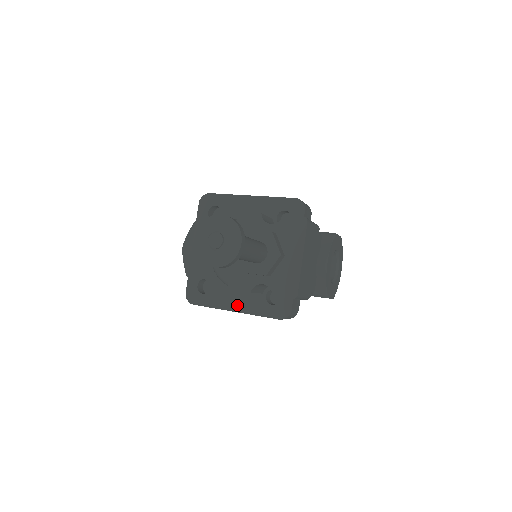
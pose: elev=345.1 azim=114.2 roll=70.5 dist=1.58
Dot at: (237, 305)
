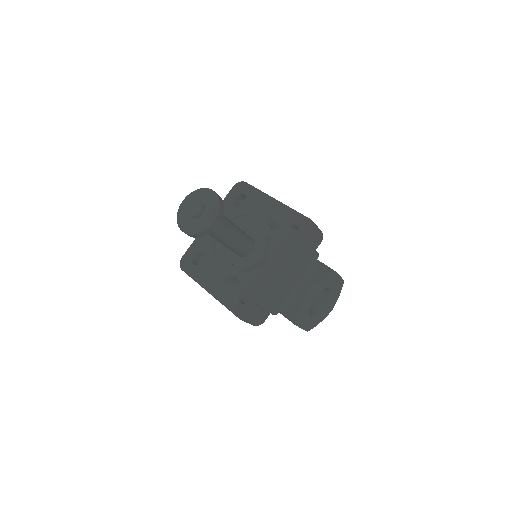
Dot at: (214, 288)
